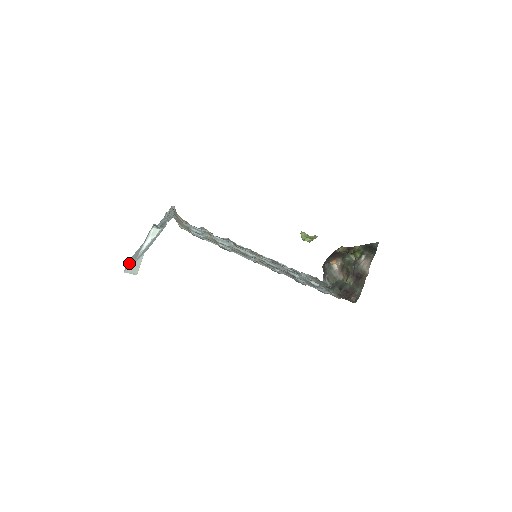
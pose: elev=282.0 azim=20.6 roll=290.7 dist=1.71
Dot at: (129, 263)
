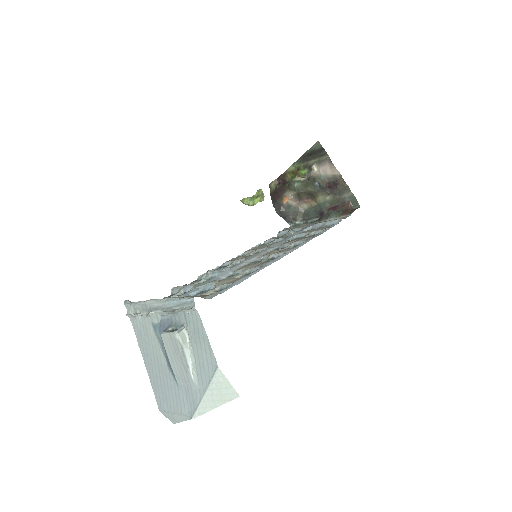
Dot at: (178, 405)
